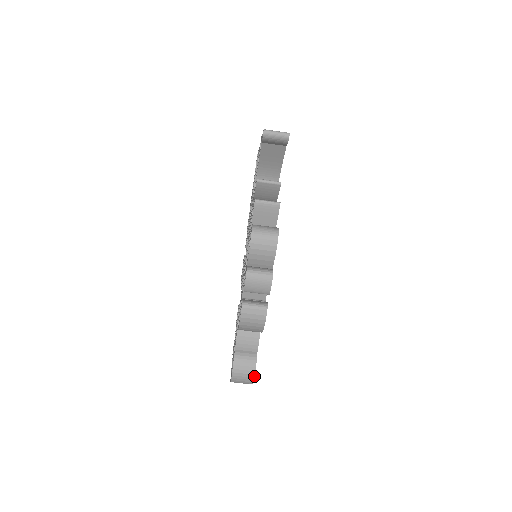
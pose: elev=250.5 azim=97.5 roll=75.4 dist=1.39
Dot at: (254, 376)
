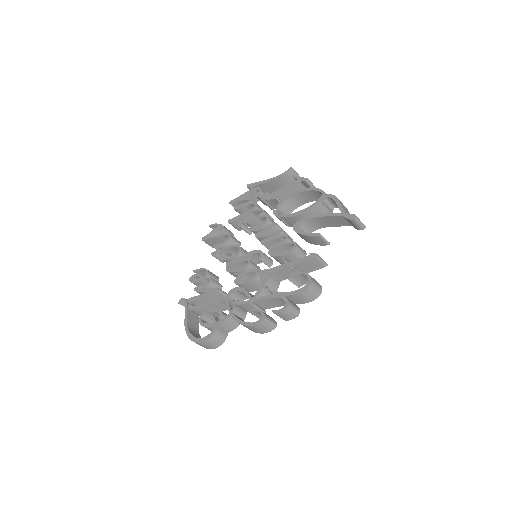
Dot at: occluded
